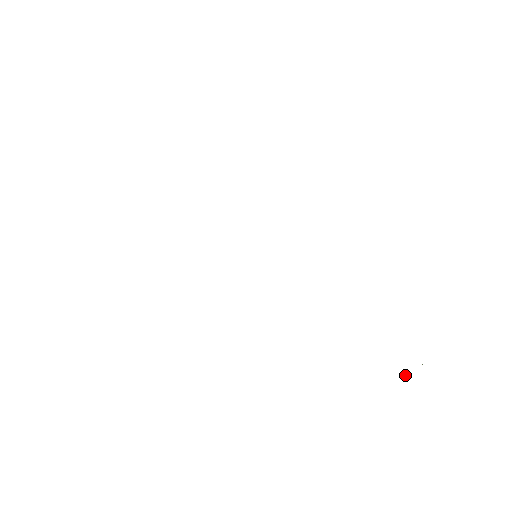
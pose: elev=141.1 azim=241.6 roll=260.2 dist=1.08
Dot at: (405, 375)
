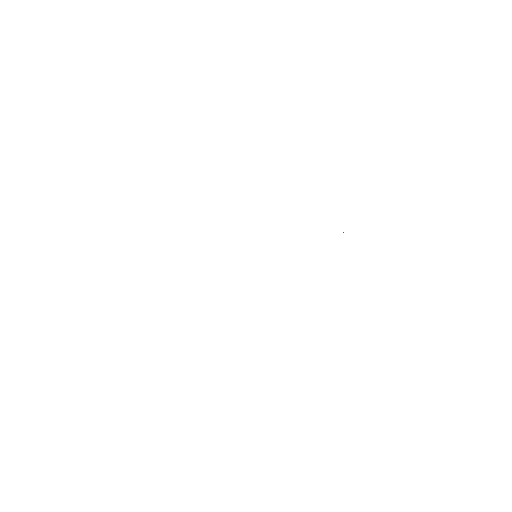
Dot at: occluded
